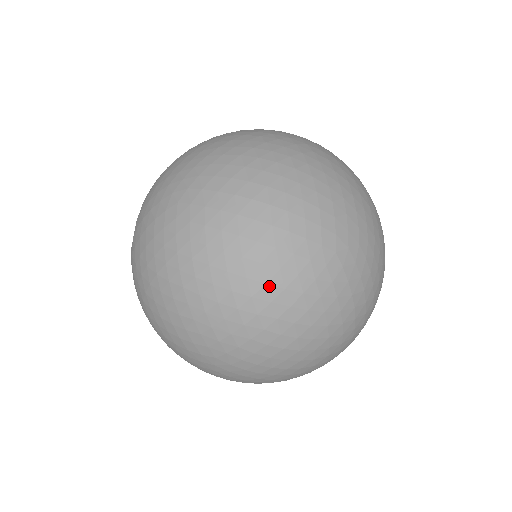
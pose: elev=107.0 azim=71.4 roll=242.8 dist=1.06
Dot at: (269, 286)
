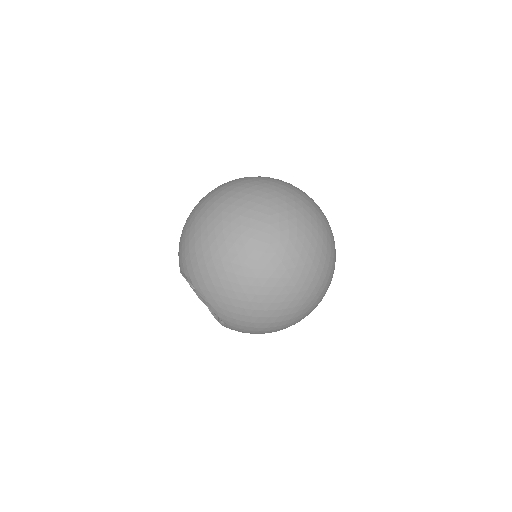
Dot at: (251, 194)
